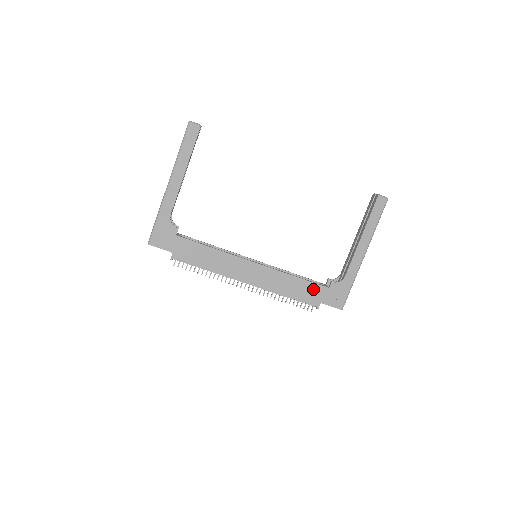
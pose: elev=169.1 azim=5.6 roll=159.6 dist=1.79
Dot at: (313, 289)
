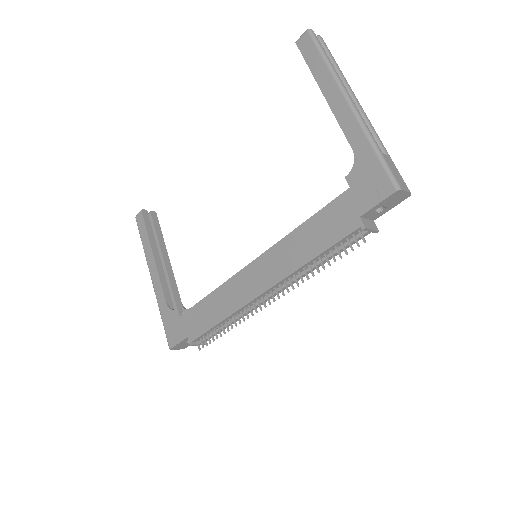
Dot at: (333, 213)
